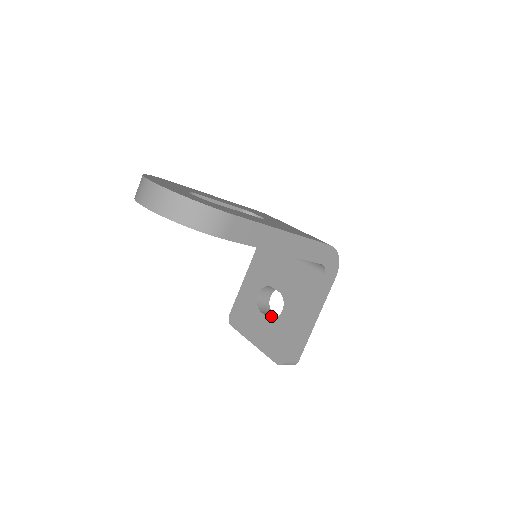
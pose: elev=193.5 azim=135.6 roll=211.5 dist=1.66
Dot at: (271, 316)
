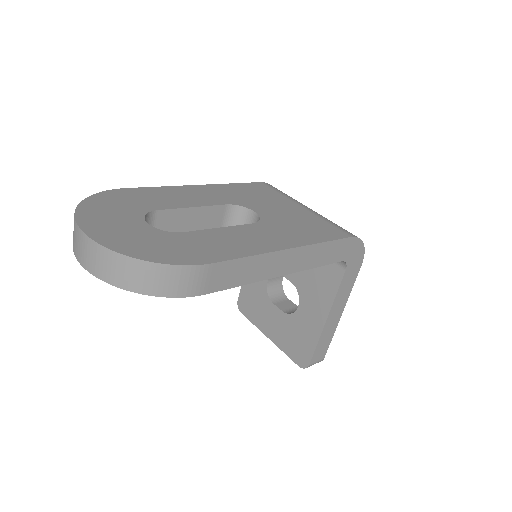
Dot at: (286, 306)
